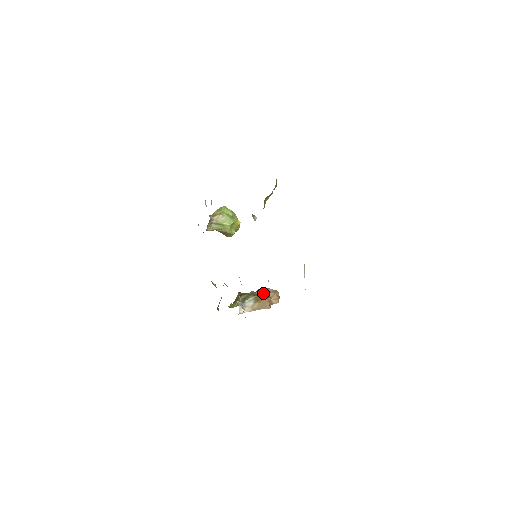
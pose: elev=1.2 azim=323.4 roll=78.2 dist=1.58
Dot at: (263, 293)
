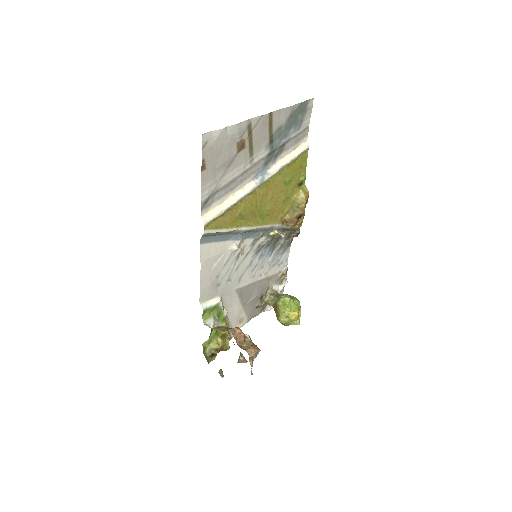
Dot at: occluded
